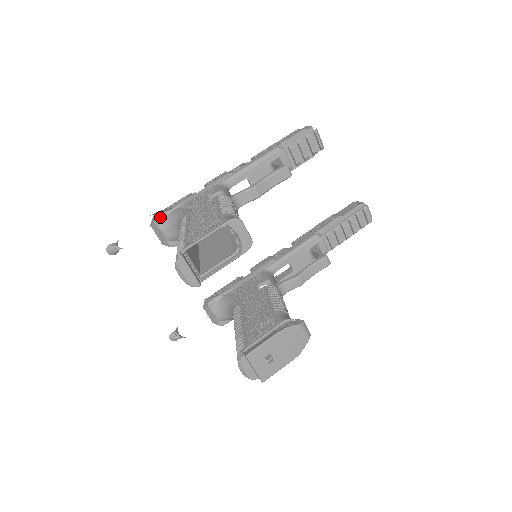
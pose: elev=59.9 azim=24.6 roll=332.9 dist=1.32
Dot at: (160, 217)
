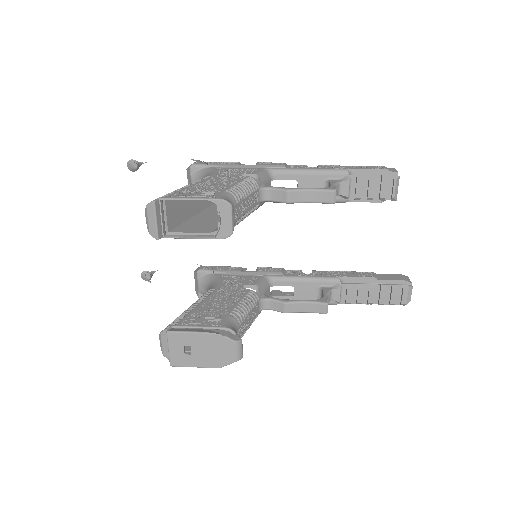
Dot at: (197, 166)
